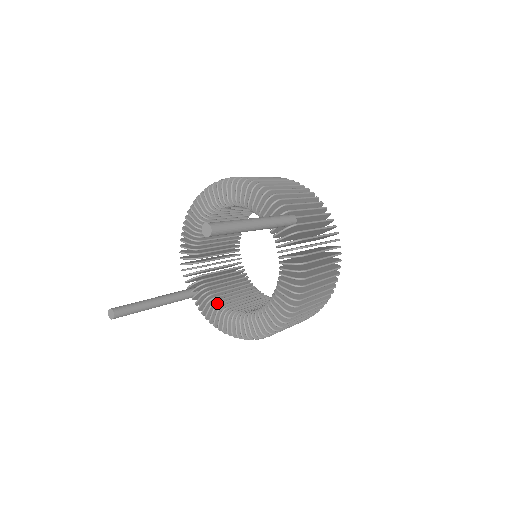
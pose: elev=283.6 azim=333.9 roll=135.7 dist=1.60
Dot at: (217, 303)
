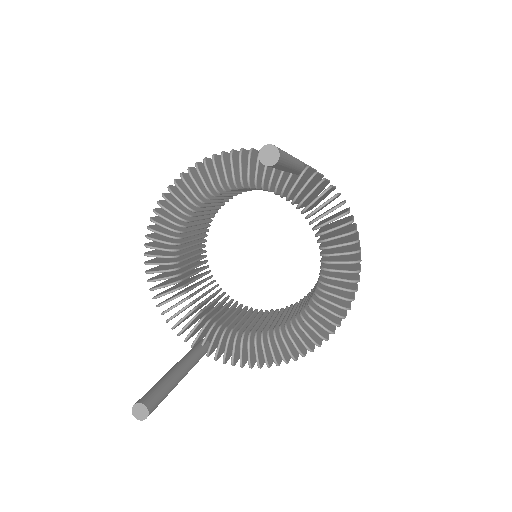
Dot at: (245, 337)
